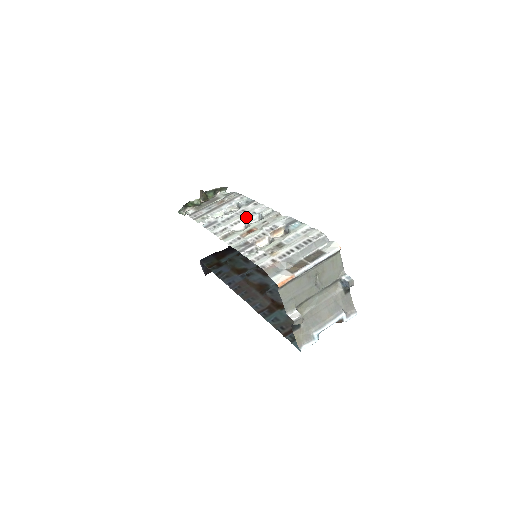
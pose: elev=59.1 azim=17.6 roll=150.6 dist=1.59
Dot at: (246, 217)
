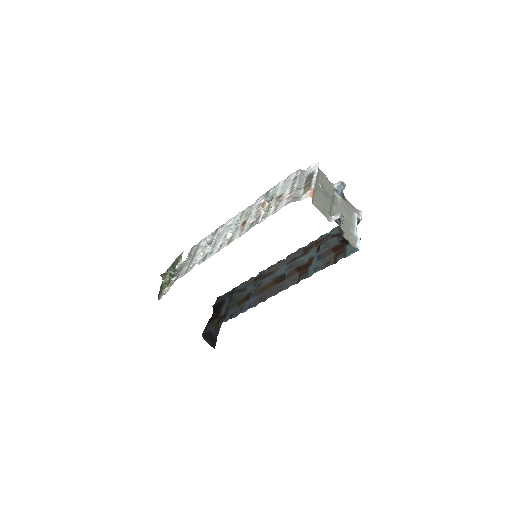
Dot at: (227, 230)
